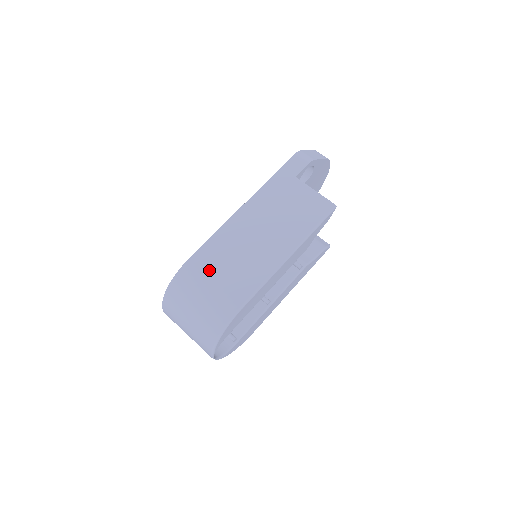
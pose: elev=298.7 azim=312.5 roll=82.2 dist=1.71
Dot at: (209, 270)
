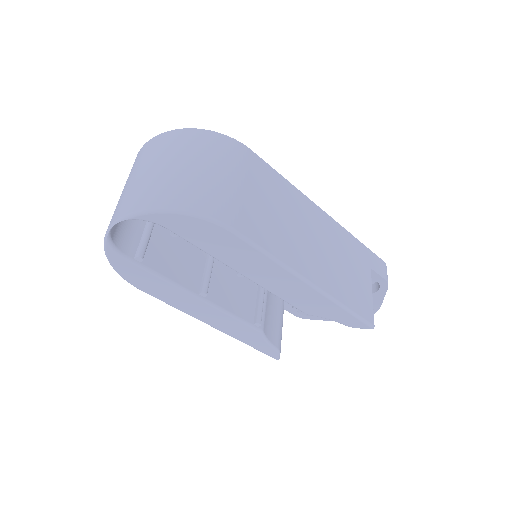
Dot at: (253, 178)
